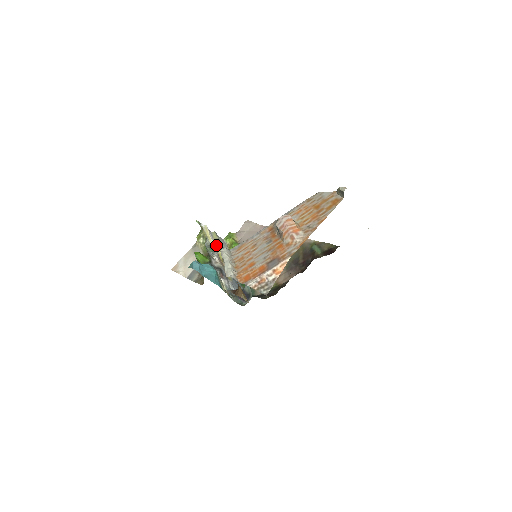
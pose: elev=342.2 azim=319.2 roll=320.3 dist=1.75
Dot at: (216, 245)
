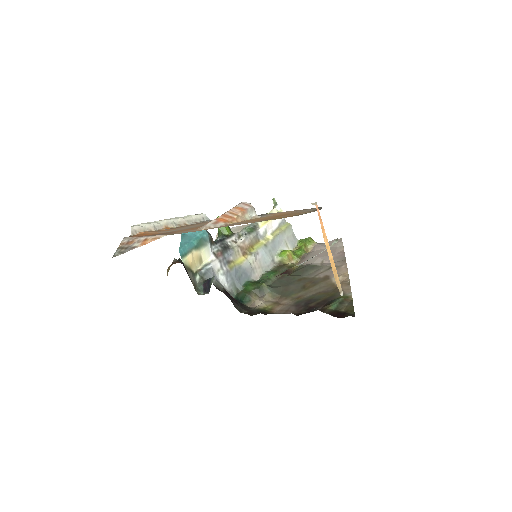
Dot at: (270, 234)
